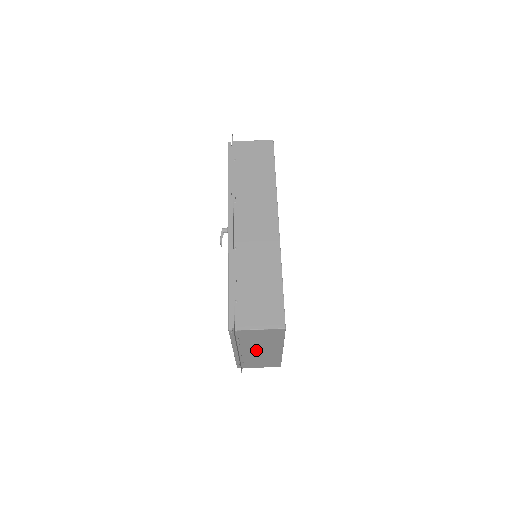
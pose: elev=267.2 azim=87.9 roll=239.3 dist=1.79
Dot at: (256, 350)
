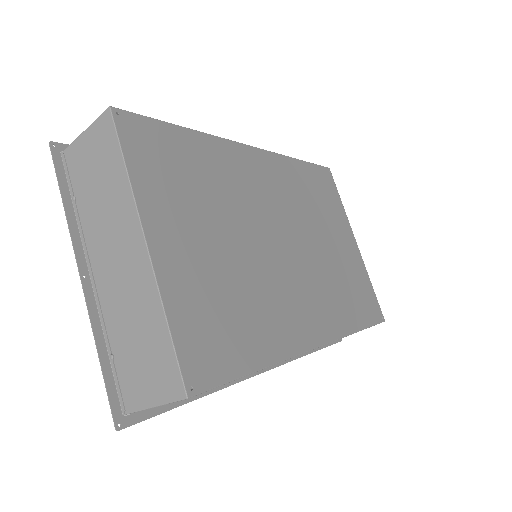
Dot at: occluded
